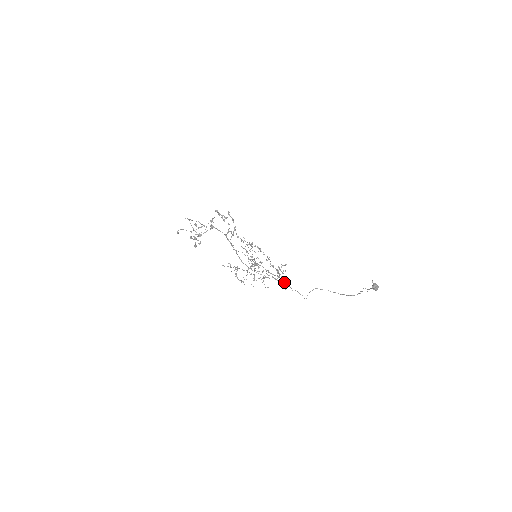
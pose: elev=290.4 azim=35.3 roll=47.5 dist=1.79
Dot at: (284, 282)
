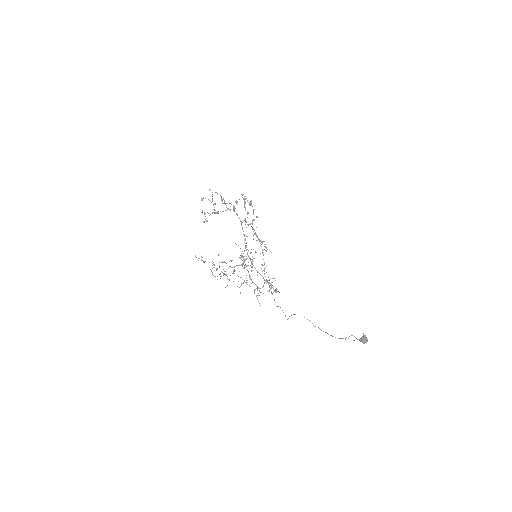
Dot at: occluded
